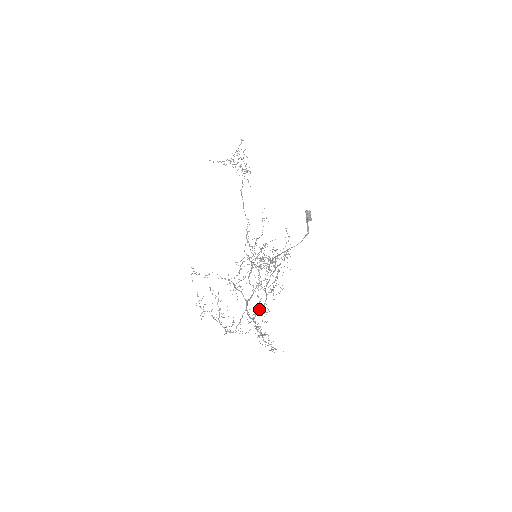
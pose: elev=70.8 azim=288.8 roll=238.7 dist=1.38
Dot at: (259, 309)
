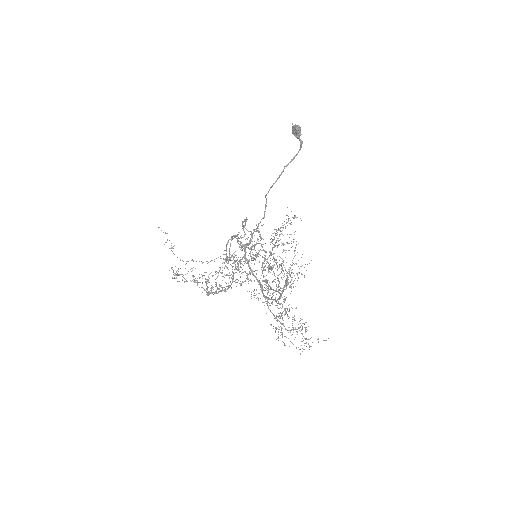
Dot at: (272, 299)
